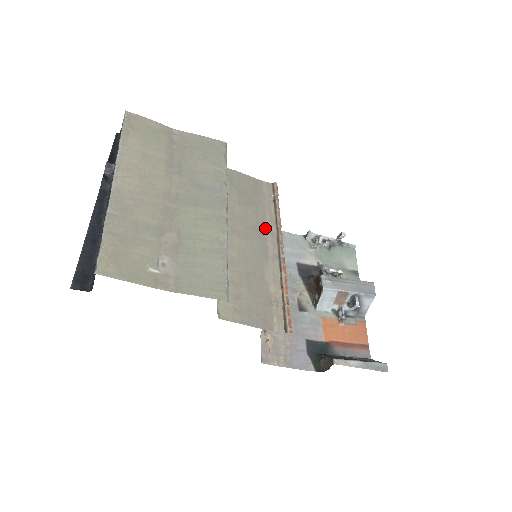
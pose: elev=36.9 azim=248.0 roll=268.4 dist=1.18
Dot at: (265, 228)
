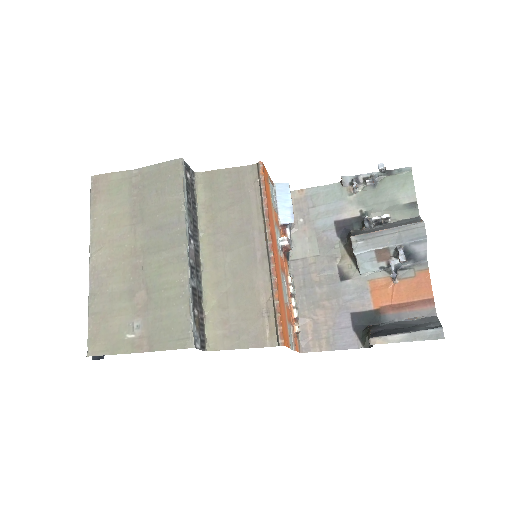
Dot at: (252, 227)
